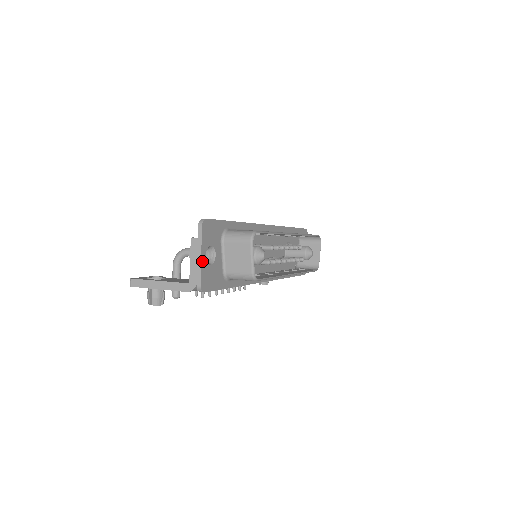
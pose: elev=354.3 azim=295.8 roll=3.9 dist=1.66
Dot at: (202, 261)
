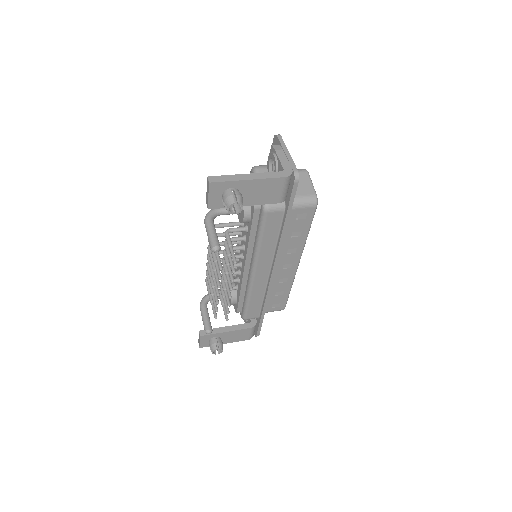
Dot at: (290, 157)
